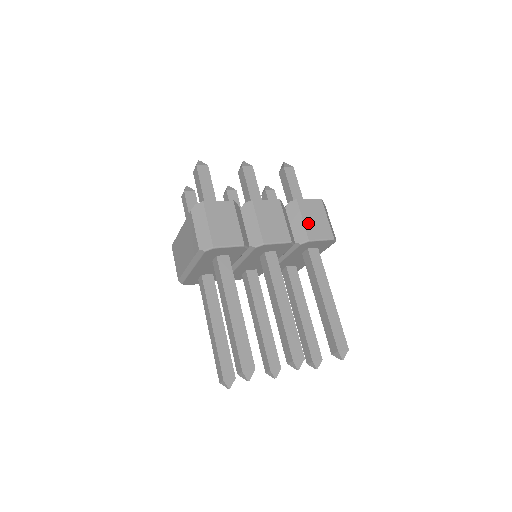
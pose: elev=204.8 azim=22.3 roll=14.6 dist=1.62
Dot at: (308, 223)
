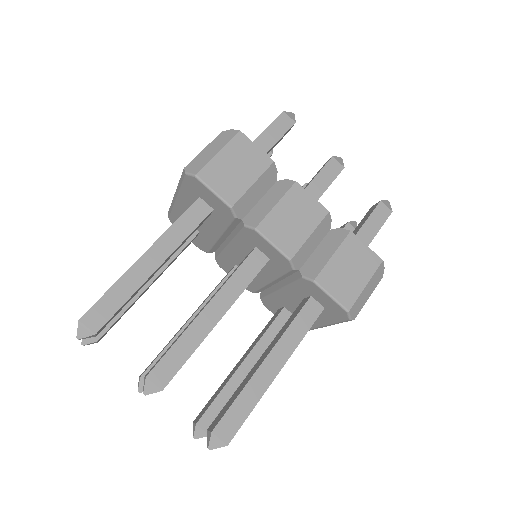
Dot at: (335, 264)
